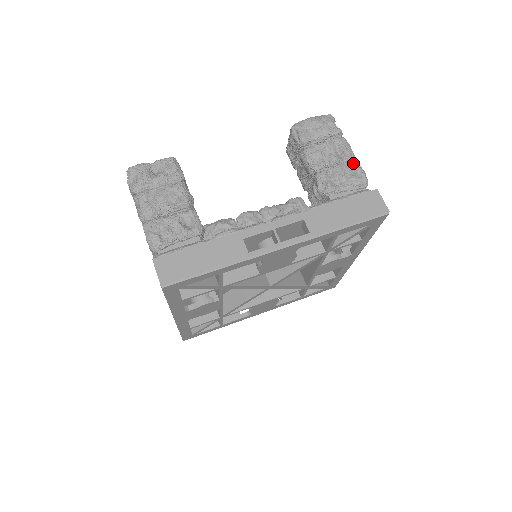
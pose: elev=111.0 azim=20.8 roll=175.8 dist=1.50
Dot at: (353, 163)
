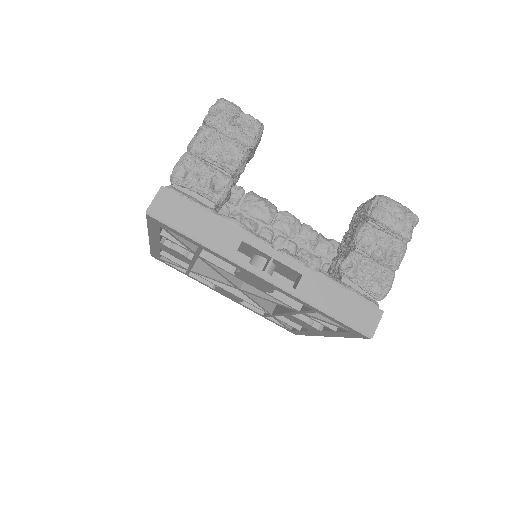
Dot at: (390, 272)
